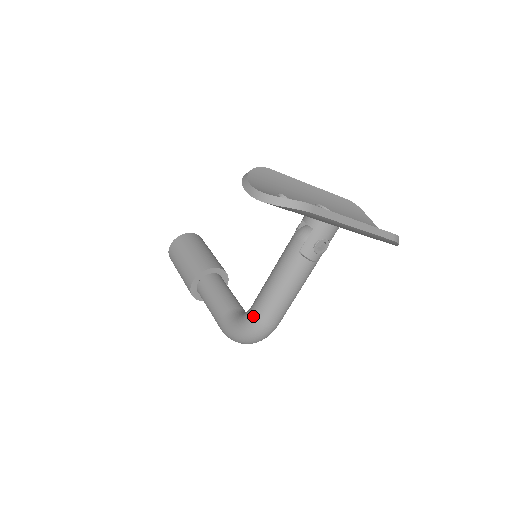
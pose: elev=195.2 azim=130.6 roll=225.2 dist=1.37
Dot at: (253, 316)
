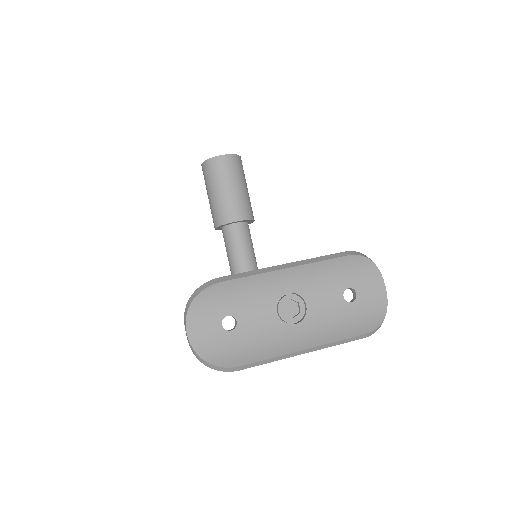
Dot at: occluded
